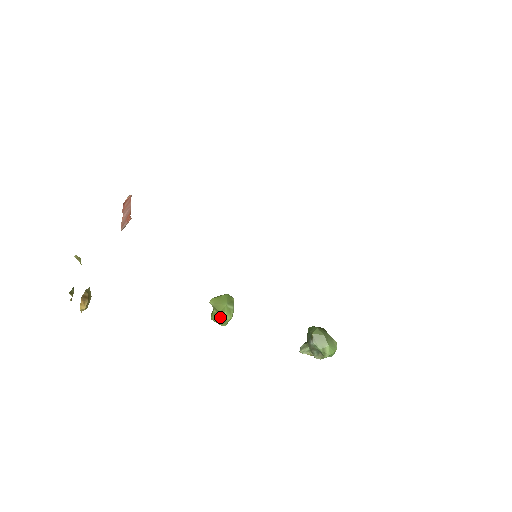
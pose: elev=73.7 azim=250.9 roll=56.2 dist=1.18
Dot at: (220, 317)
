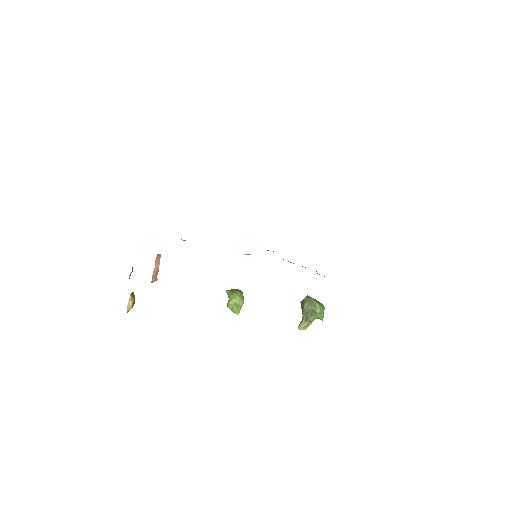
Dot at: (235, 301)
